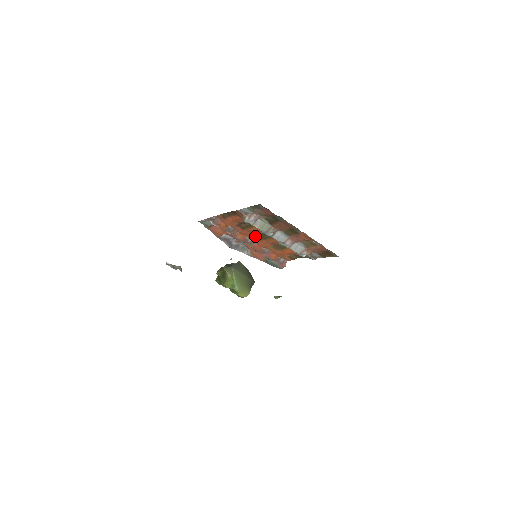
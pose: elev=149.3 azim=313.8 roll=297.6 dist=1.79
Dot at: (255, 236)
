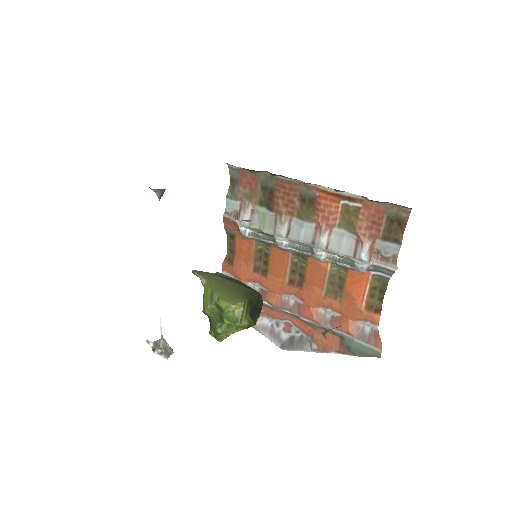
Dot at: (289, 282)
